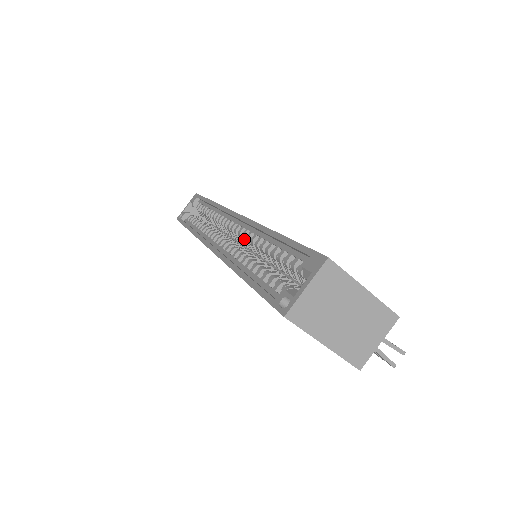
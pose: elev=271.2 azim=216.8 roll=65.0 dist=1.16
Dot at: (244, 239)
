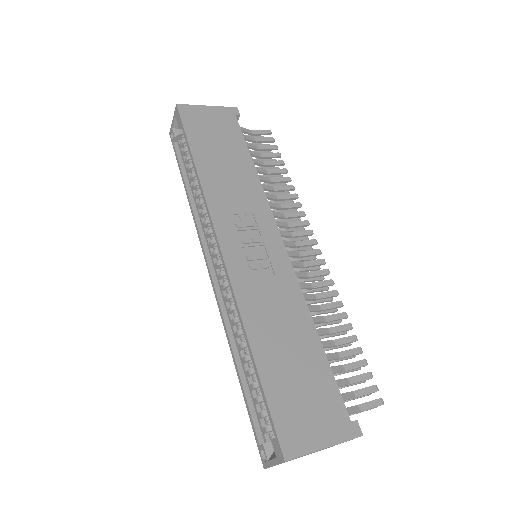
Dot at: occluded
